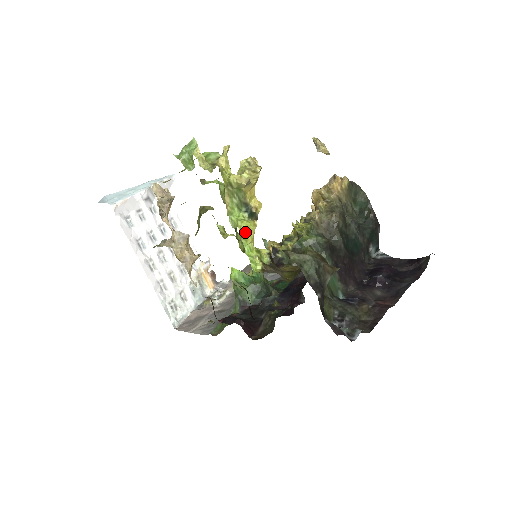
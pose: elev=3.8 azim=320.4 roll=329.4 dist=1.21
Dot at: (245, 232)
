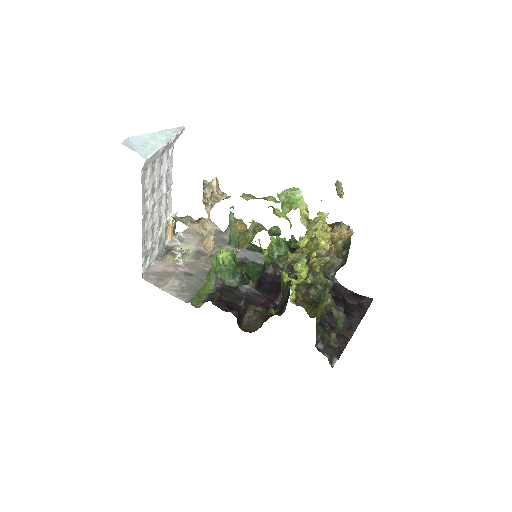
Dot at: (304, 277)
